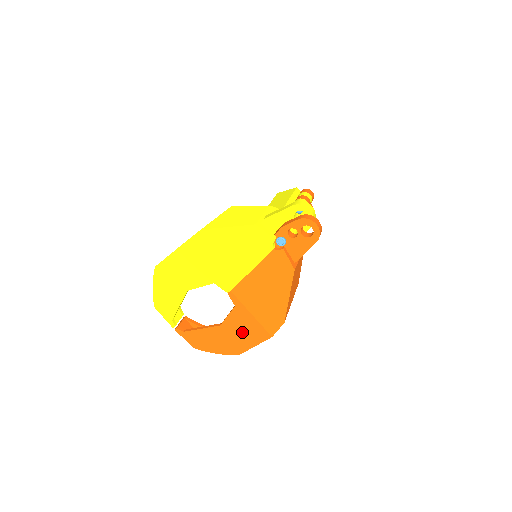
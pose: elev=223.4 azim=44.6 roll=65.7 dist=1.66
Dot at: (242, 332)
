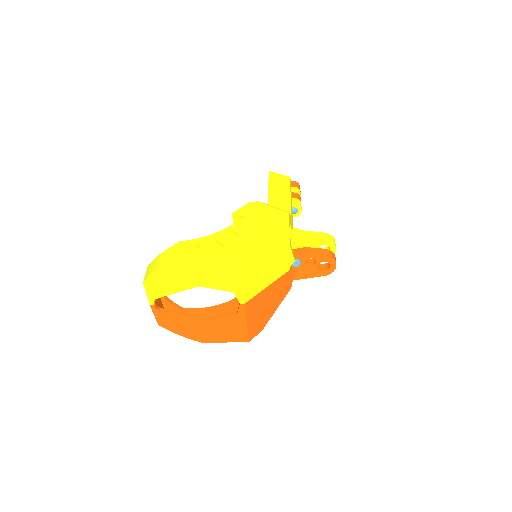
Dot at: (224, 331)
